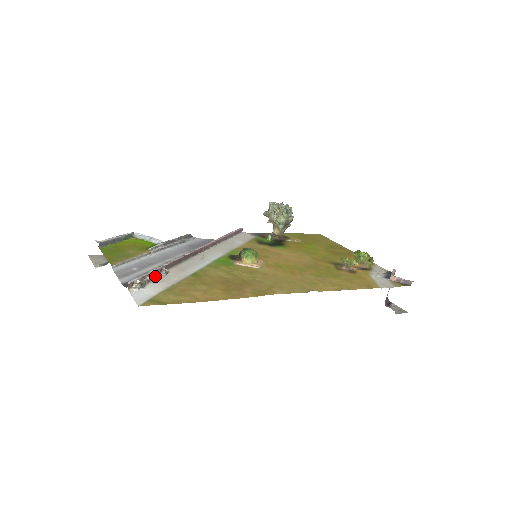
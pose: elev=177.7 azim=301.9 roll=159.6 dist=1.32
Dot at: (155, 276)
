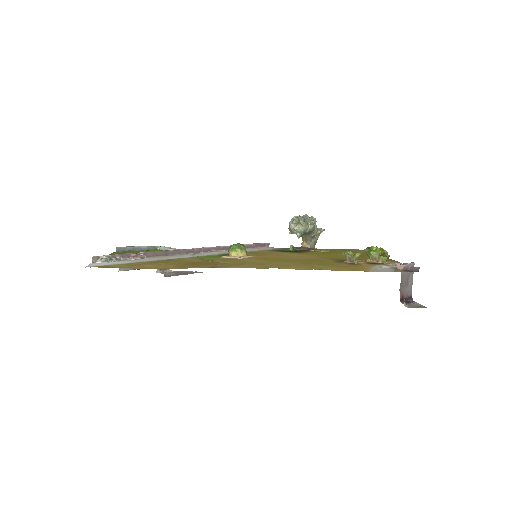
Dot at: (127, 257)
